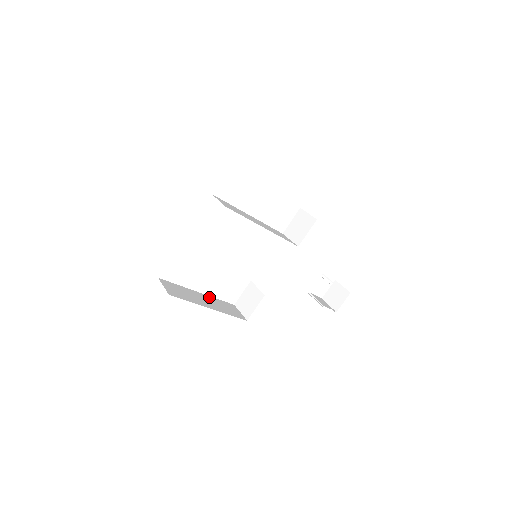
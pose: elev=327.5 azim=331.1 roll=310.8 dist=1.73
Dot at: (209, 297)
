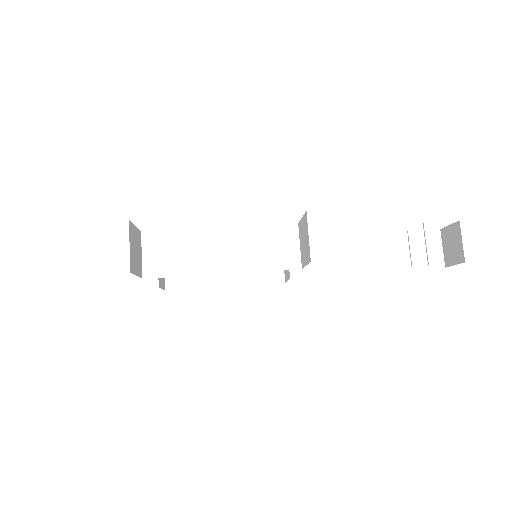
Dot at: occluded
